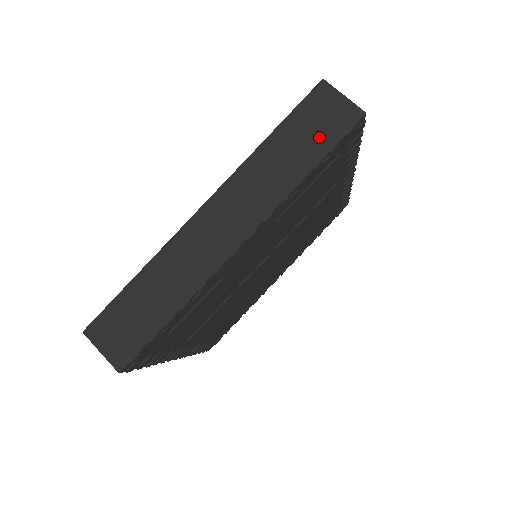
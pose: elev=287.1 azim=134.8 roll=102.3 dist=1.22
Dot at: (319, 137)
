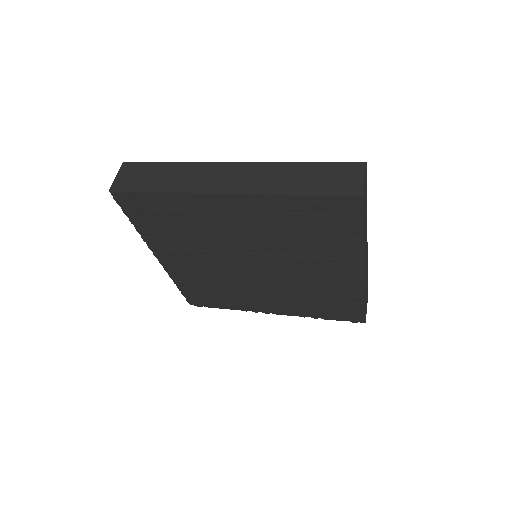
Dot at: (324, 184)
